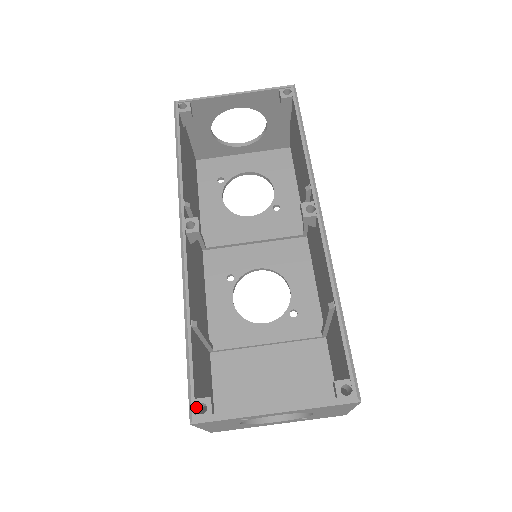
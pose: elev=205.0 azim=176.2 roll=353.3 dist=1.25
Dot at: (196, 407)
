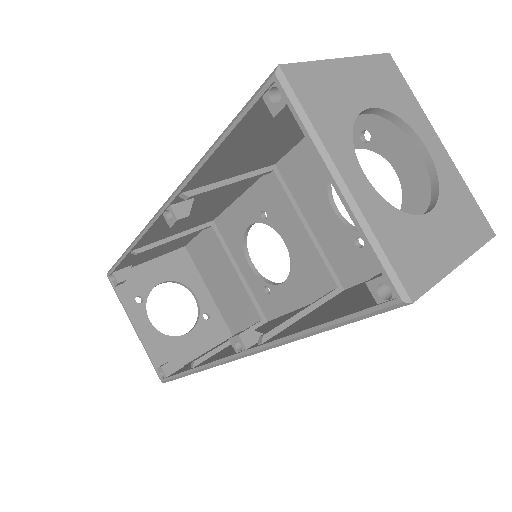
Dot at: (112, 275)
